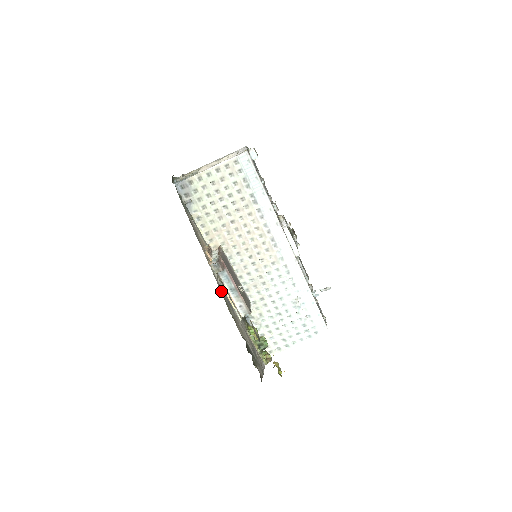
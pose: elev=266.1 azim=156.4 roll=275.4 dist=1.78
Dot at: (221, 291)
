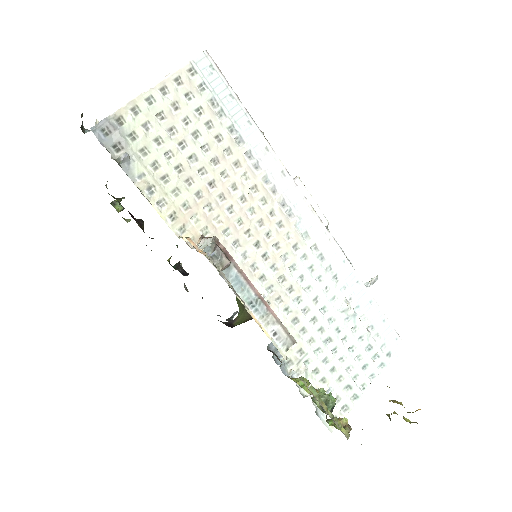
Dot at: occluded
